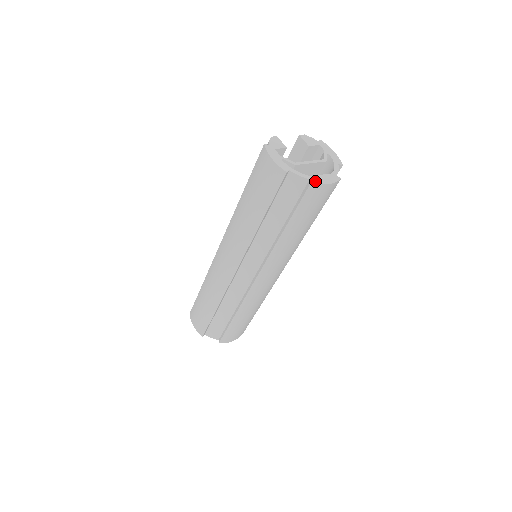
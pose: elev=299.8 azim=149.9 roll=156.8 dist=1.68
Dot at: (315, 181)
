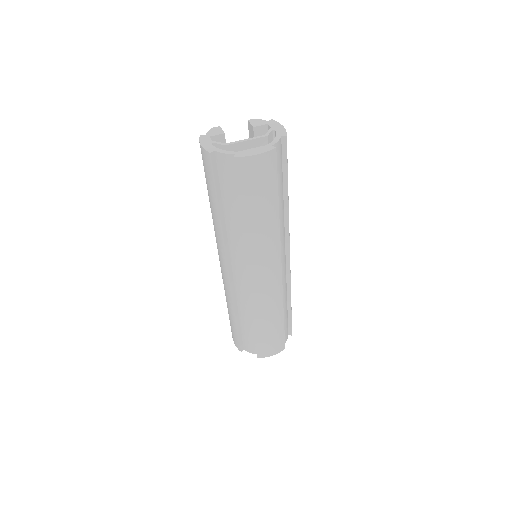
Dot at: (240, 155)
